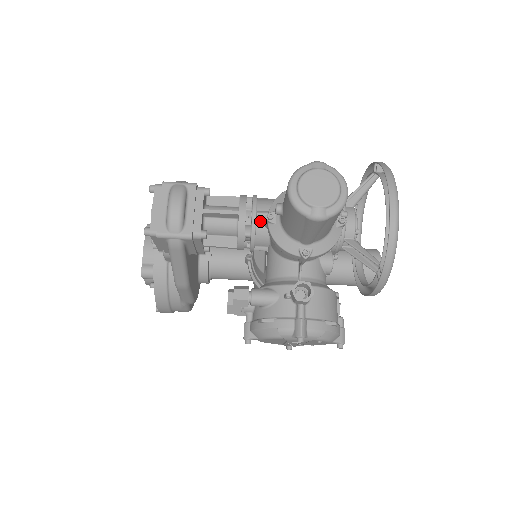
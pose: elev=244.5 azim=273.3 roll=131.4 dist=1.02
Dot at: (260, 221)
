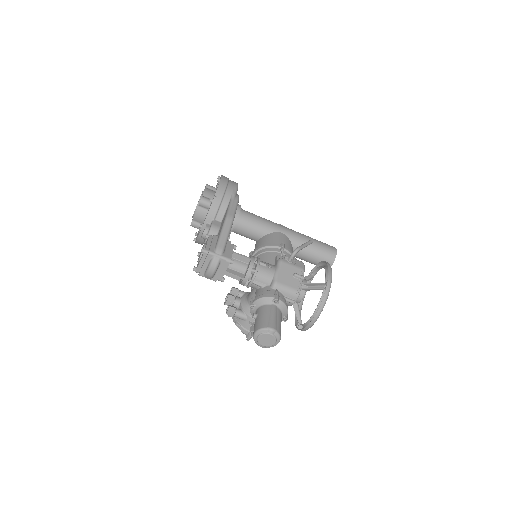
Dot at: (253, 285)
